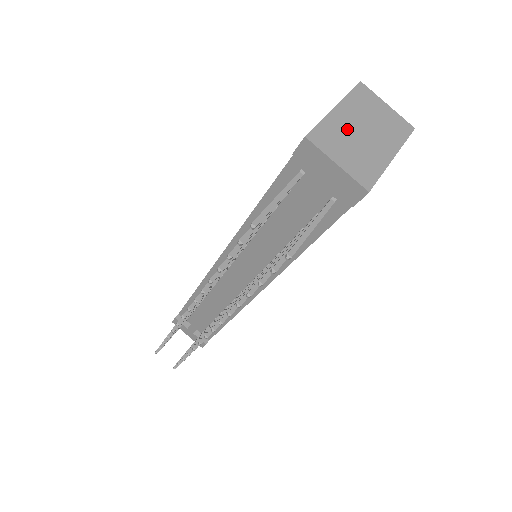
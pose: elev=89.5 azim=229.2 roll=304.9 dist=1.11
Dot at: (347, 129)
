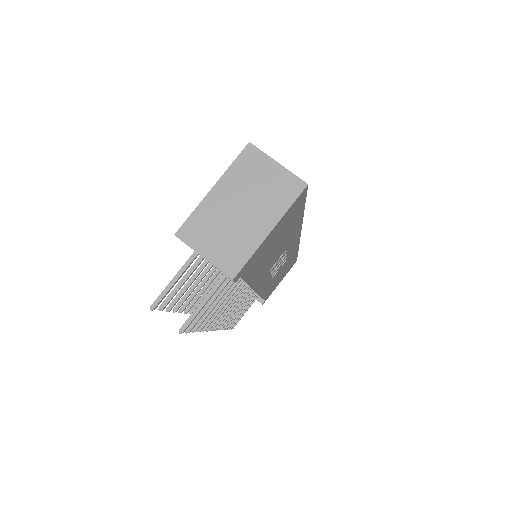
Dot at: (221, 212)
